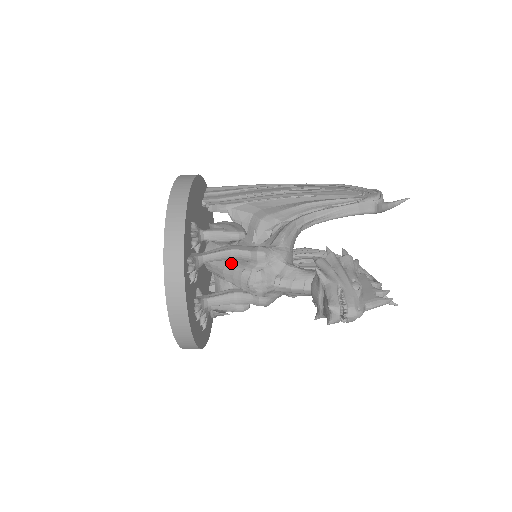
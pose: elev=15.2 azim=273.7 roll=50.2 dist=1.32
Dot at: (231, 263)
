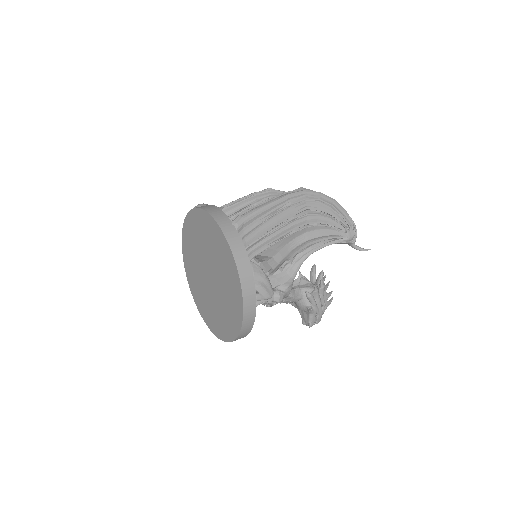
Dot at: occluded
